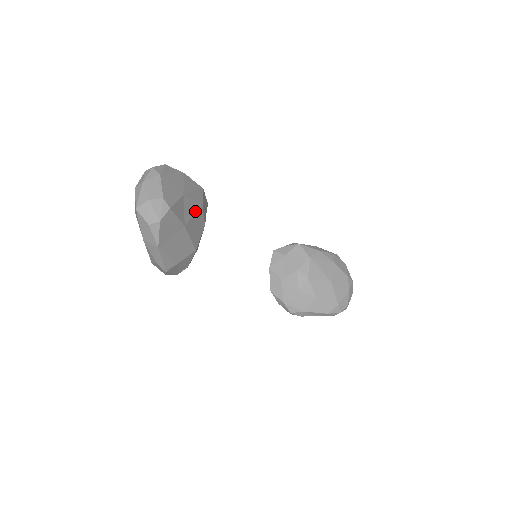
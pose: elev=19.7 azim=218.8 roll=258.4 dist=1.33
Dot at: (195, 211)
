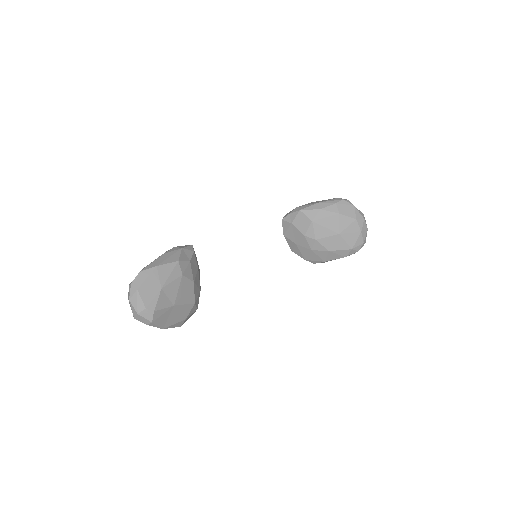
Dot at: (178, 287)
